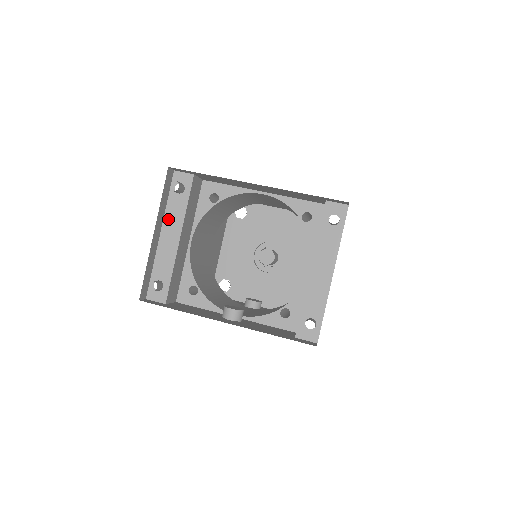
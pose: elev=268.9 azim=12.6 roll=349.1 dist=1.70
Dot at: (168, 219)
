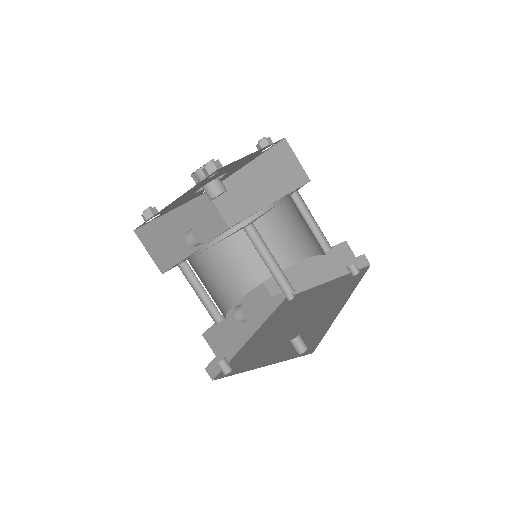
Dot at: occluded
